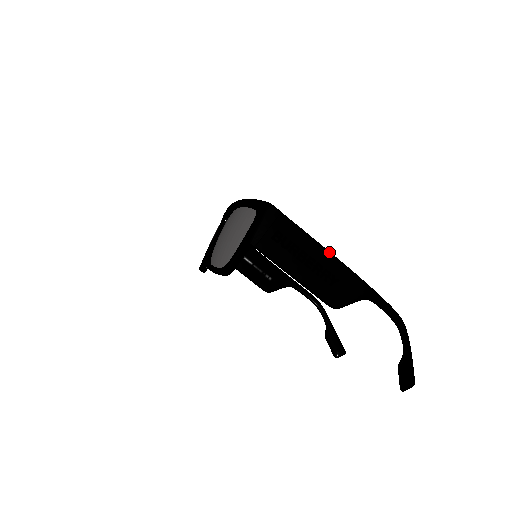
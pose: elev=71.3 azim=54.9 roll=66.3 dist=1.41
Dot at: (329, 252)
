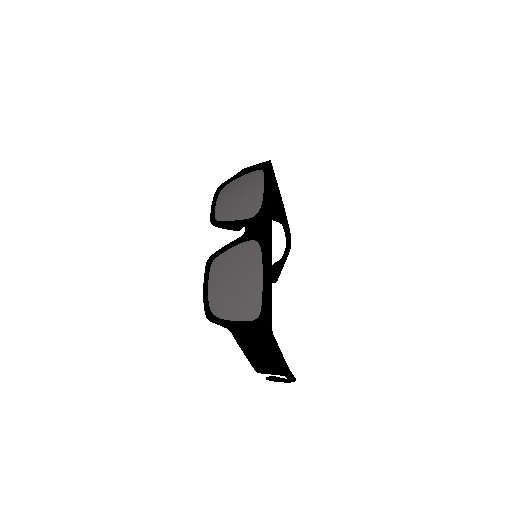
Dot at: (283, 359)
